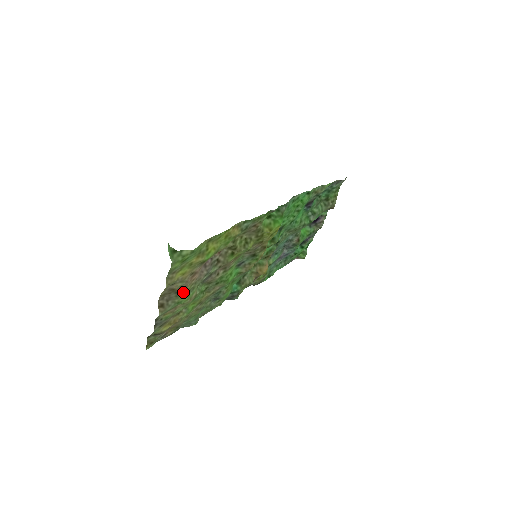
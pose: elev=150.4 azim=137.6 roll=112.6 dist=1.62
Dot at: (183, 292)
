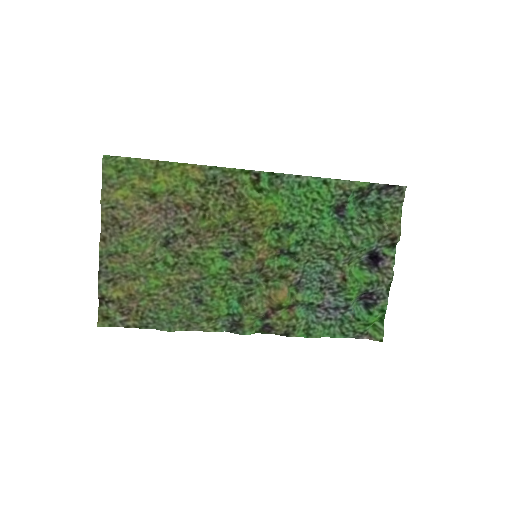
Dot at: (130, 233)
